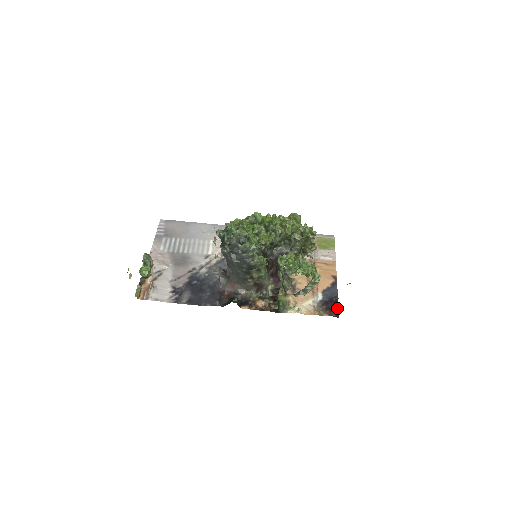
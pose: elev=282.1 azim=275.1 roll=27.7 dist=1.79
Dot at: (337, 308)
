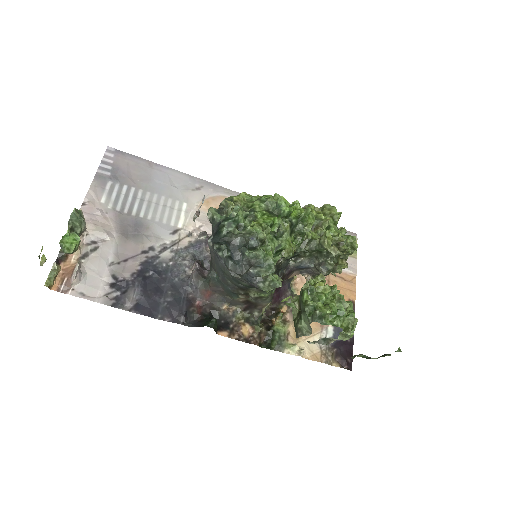
Dot at: (351, 355)
